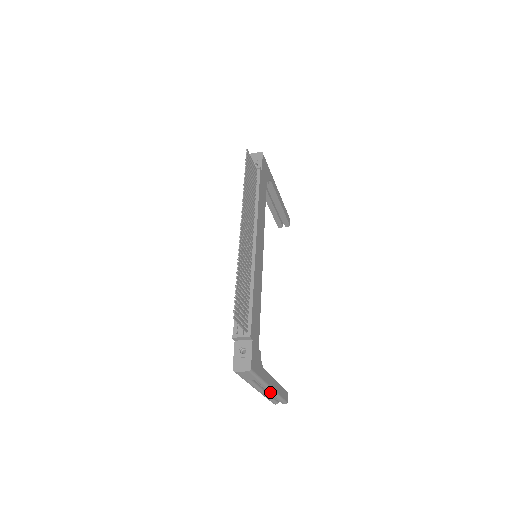
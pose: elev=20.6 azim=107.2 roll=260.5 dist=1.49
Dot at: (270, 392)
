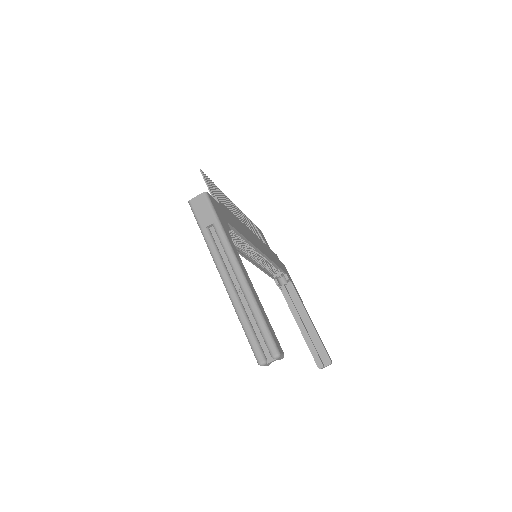
Dot at: (240, 281)
